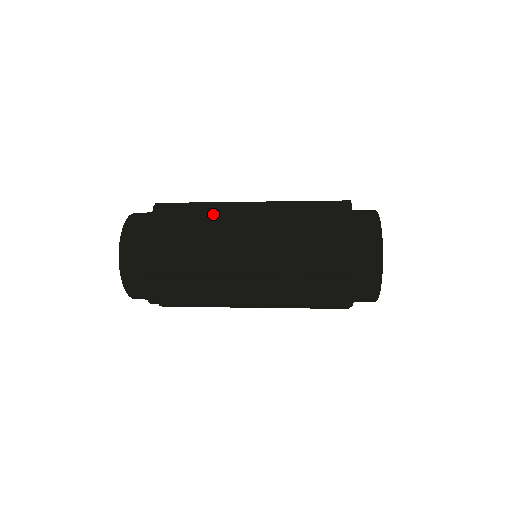
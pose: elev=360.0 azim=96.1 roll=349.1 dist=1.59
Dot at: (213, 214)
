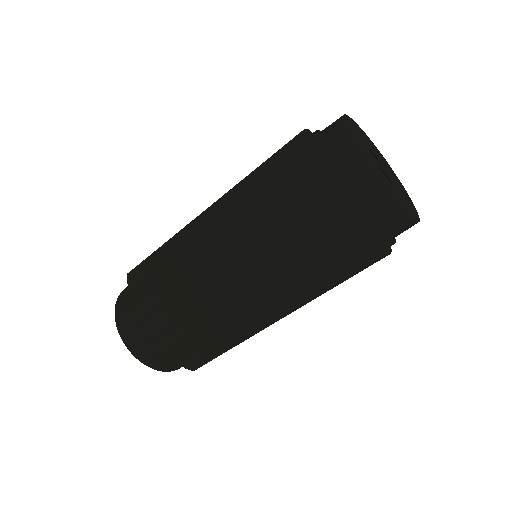
Dot at: occluded
